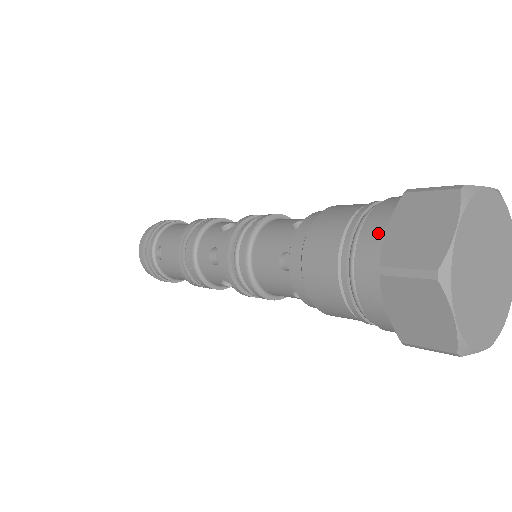
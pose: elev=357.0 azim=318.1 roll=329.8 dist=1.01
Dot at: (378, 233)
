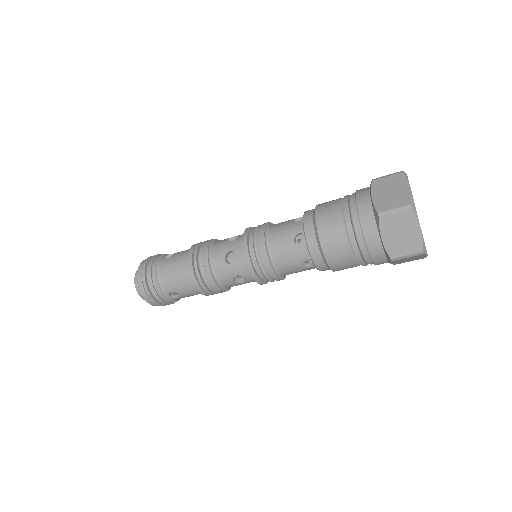
Dot at: occluded
